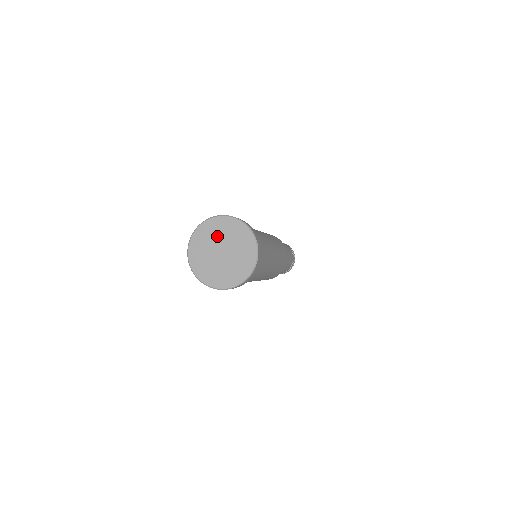
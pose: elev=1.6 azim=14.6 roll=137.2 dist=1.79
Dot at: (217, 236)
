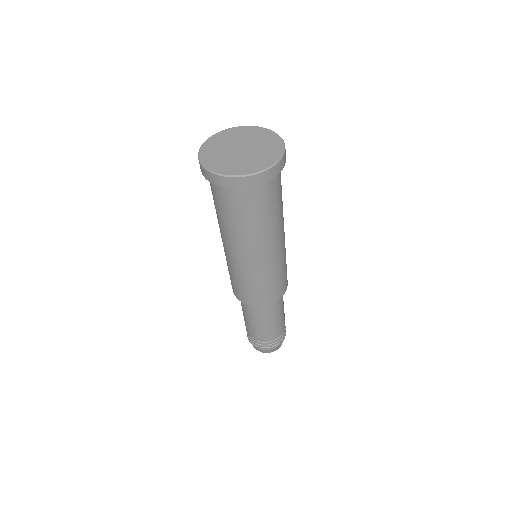
Dot at: (222, 148)
